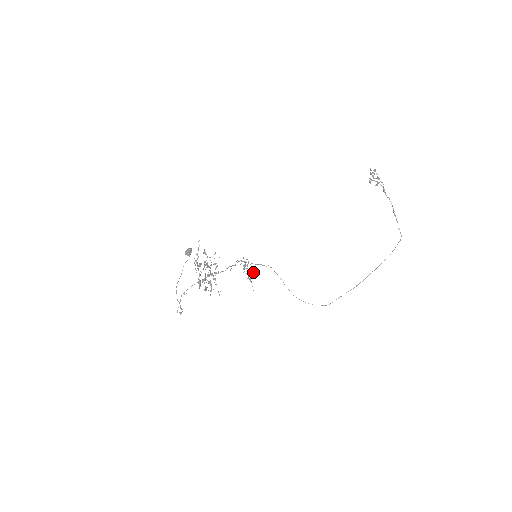
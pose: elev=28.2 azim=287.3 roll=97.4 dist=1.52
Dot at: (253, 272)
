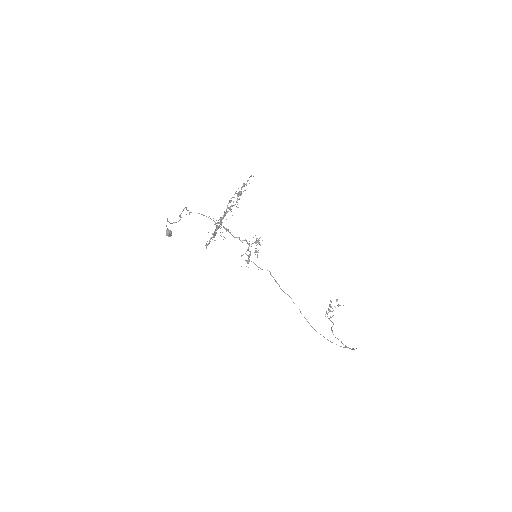
Dot at: occluded
